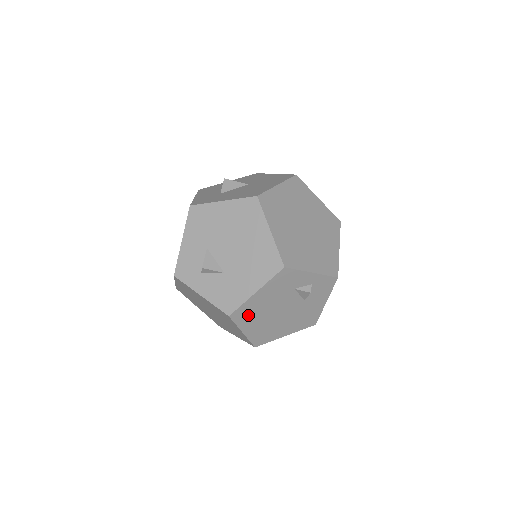
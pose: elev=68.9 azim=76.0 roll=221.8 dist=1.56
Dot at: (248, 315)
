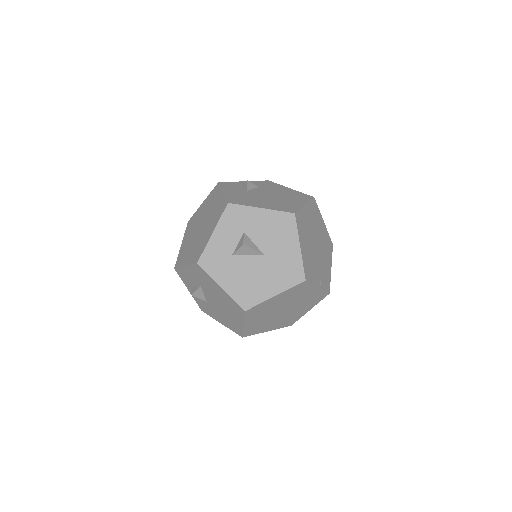
Dot at: occluded
